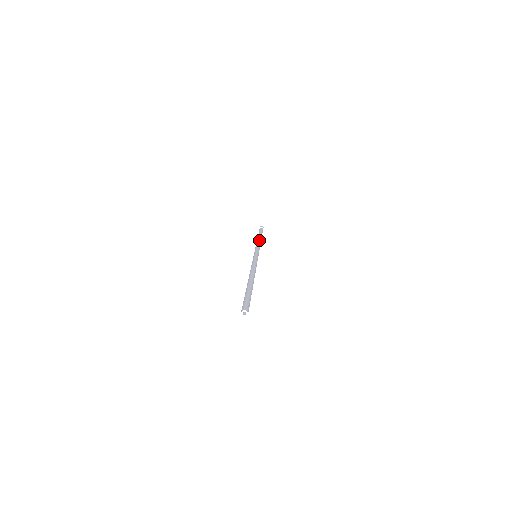
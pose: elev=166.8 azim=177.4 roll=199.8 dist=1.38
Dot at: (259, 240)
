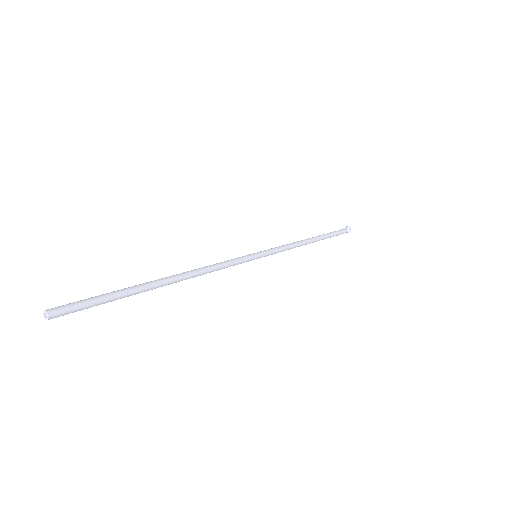
Dot at: (303, 240)
